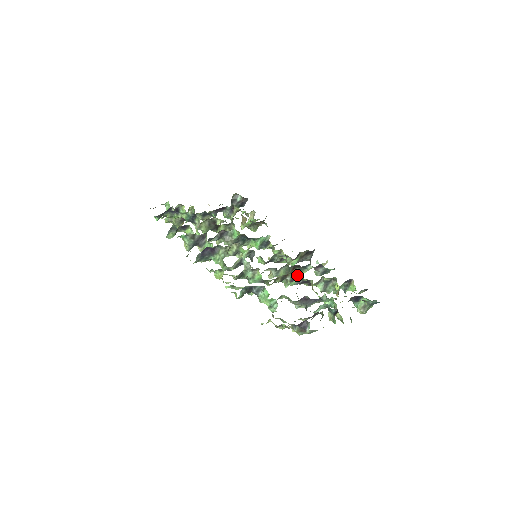
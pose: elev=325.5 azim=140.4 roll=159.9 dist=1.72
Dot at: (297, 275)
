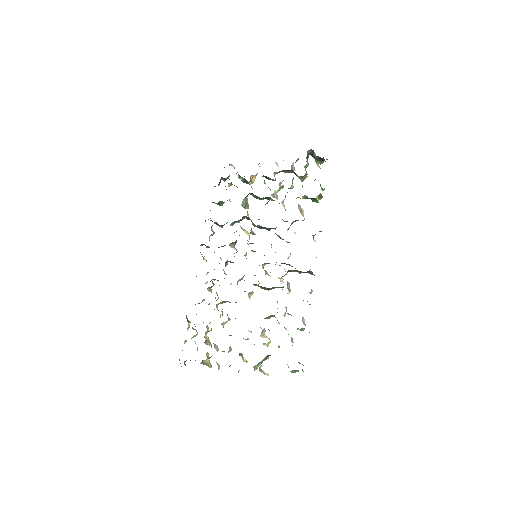
Dot at: occluded
